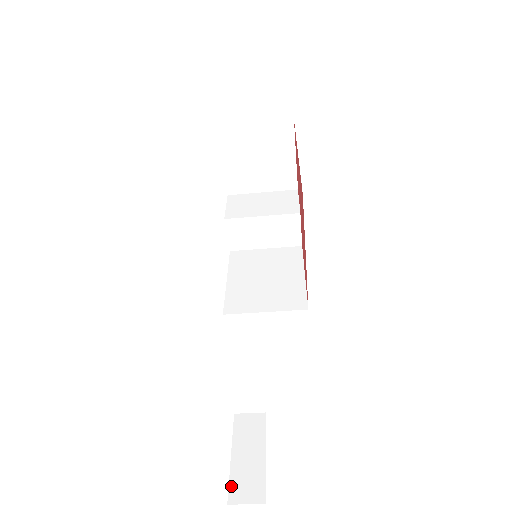
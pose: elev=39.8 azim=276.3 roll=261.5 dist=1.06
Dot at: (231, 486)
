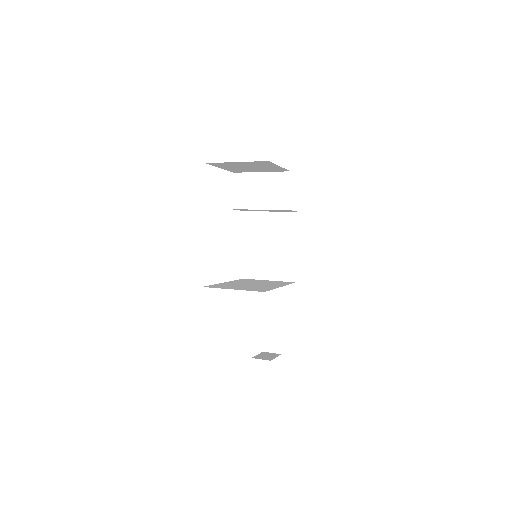
Dot at: (264, 343)
